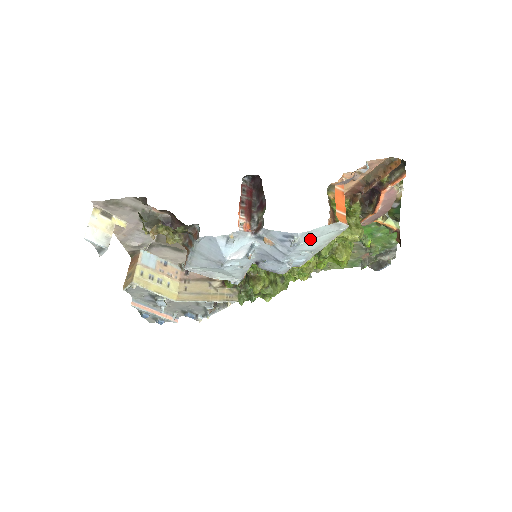
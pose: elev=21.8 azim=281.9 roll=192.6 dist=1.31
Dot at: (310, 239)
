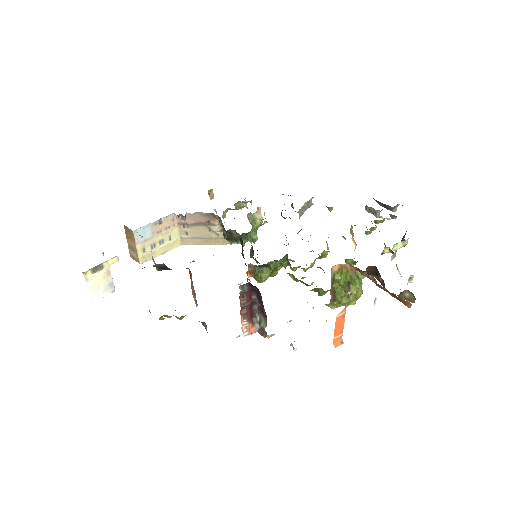
Dot at: occluded
